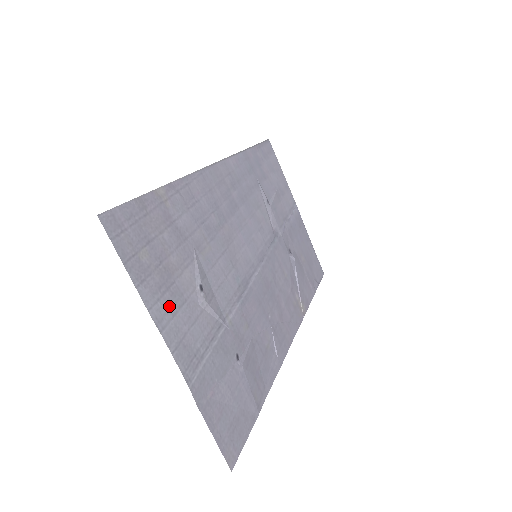
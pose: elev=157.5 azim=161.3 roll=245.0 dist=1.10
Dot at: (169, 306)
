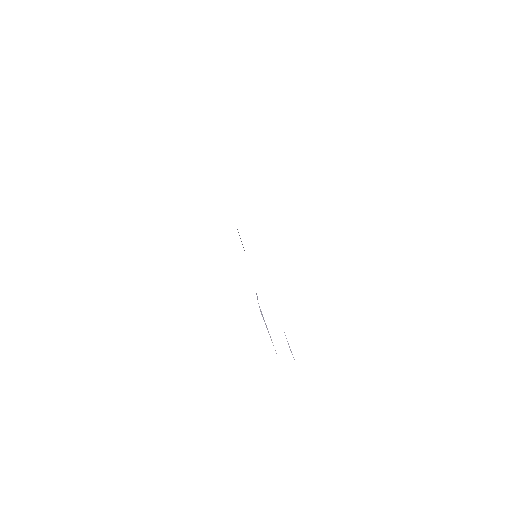
Dot at: occluded
